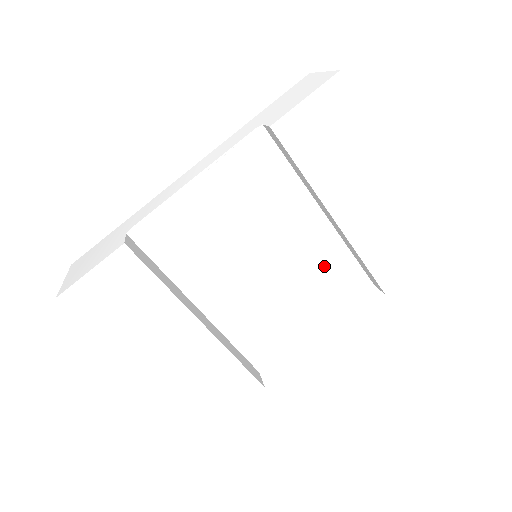
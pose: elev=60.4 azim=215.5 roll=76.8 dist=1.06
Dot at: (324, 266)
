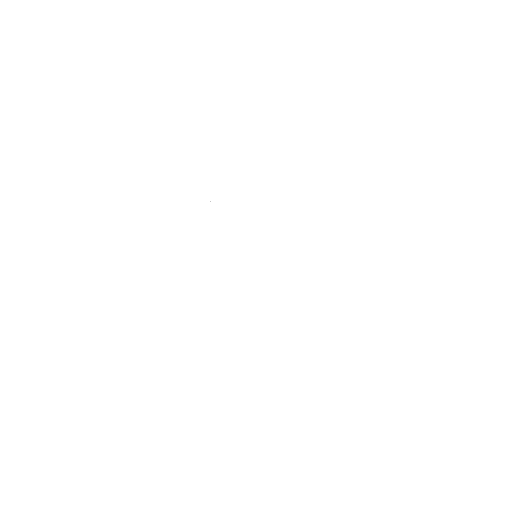
Dot at: (298, 253)
